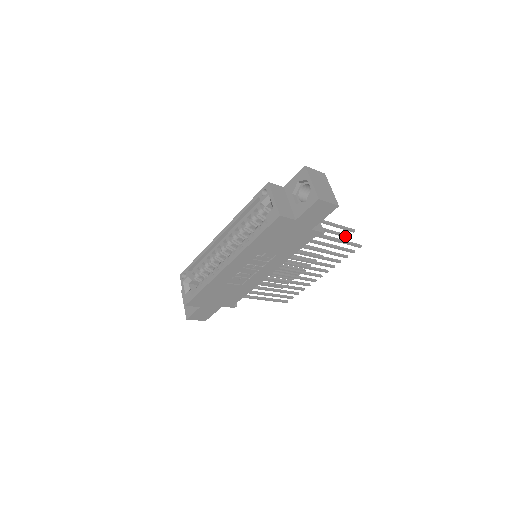
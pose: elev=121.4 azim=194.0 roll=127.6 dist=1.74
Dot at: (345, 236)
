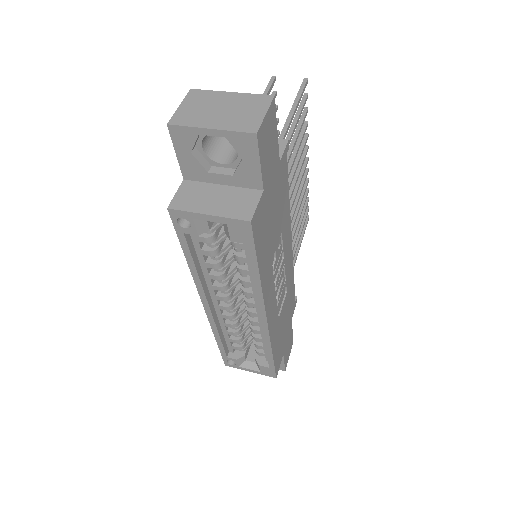
Dot at: occluded
